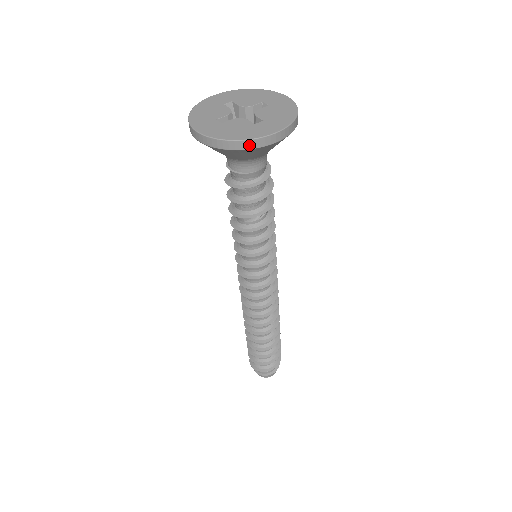
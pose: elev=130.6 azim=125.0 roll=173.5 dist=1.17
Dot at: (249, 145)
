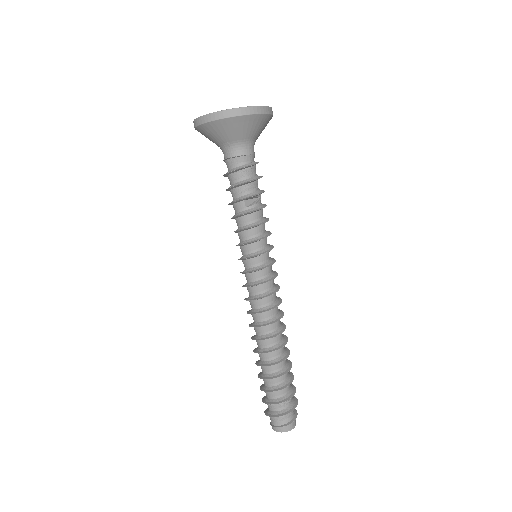
Dot at: (251, 111)
